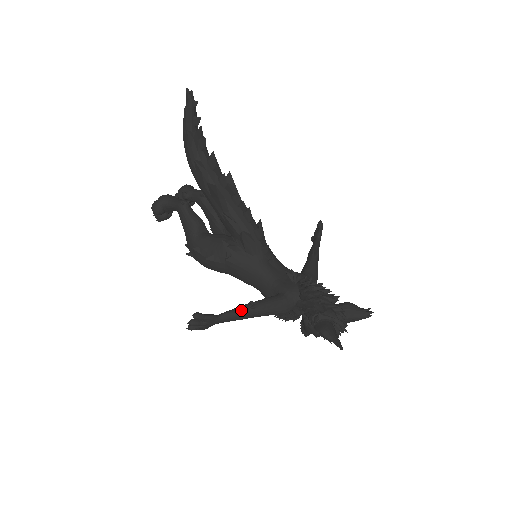
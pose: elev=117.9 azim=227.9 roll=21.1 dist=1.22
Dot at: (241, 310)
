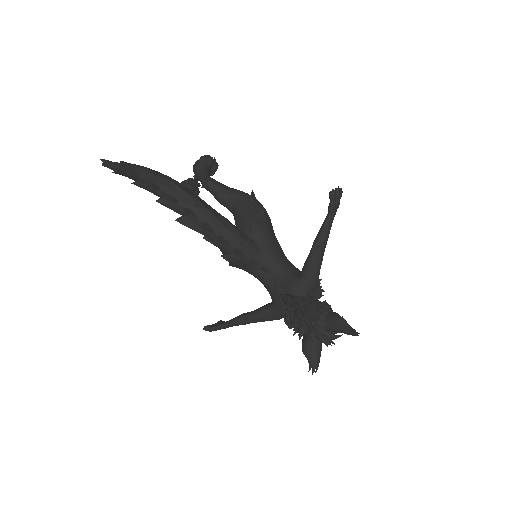
Dot at: (239, 322)
